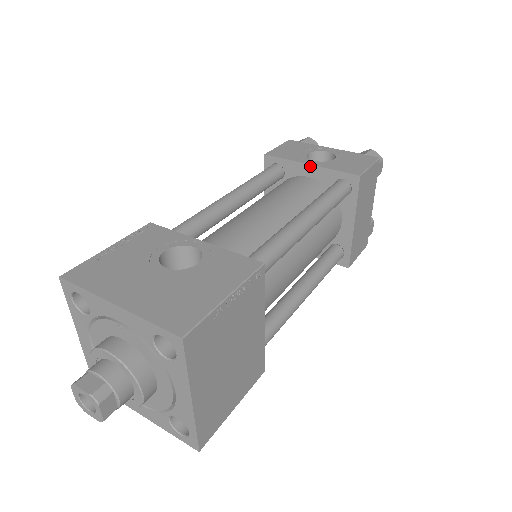
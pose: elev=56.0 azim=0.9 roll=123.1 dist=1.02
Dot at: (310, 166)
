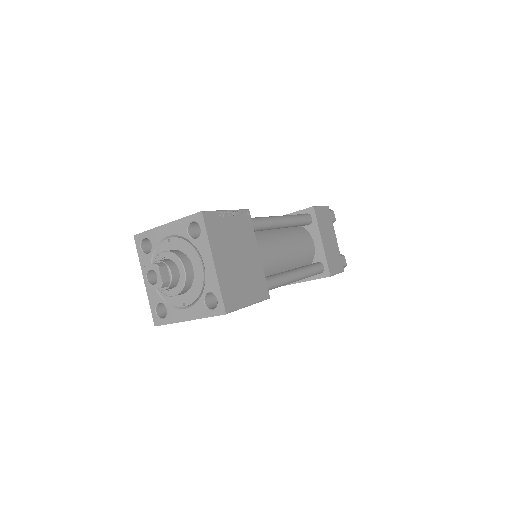
Dot at: occluded
